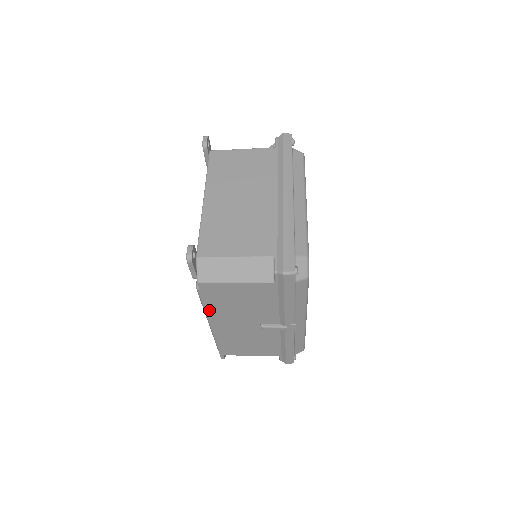
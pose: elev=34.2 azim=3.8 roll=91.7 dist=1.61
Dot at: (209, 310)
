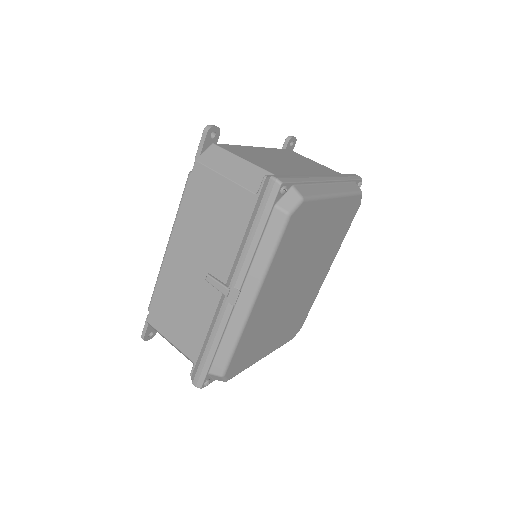
Dot at: (180, 217)
